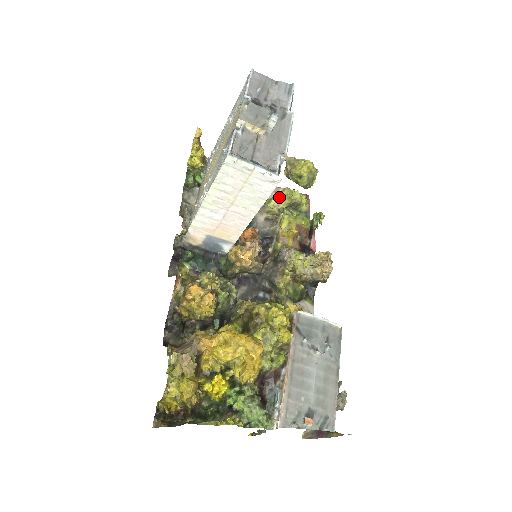
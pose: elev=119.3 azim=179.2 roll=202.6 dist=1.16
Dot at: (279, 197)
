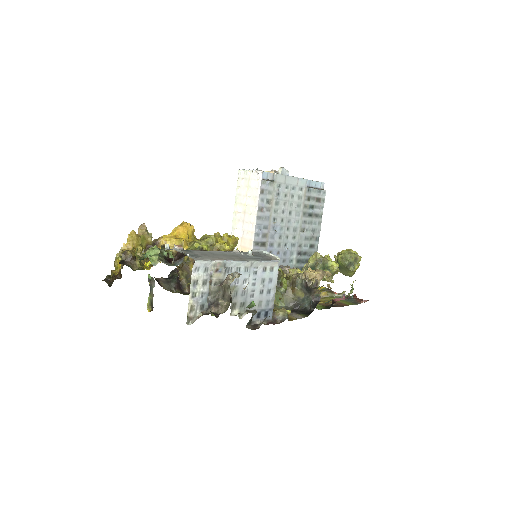
Dot at: (310, 257)
